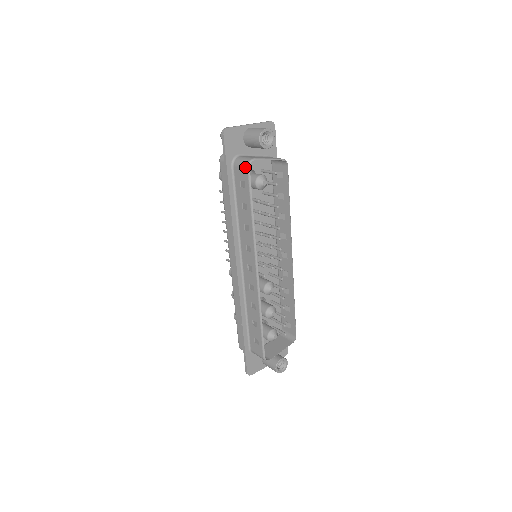
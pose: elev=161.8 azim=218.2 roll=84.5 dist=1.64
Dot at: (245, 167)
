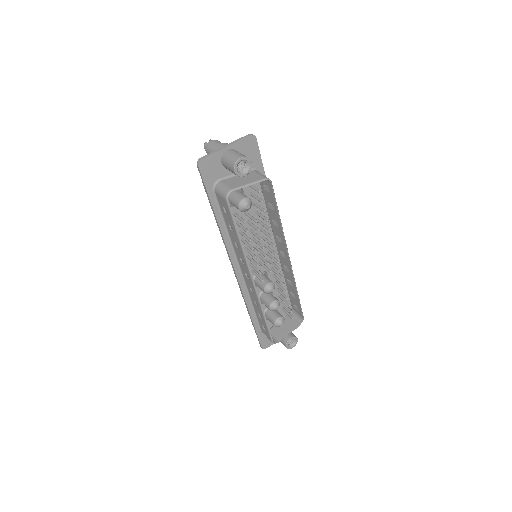
Dot at: (224, 199)
